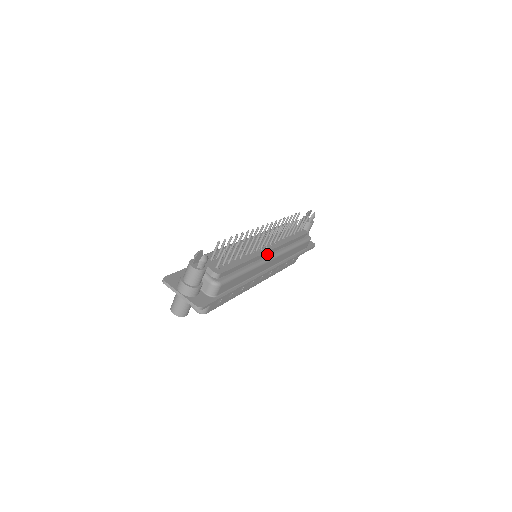
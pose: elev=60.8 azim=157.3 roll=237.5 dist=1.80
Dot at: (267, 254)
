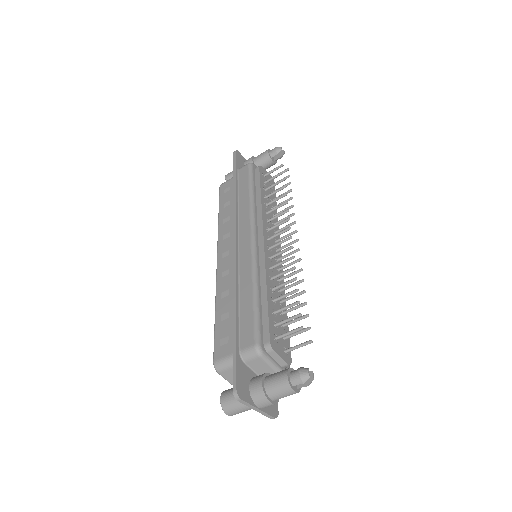
Dot at: occluded
